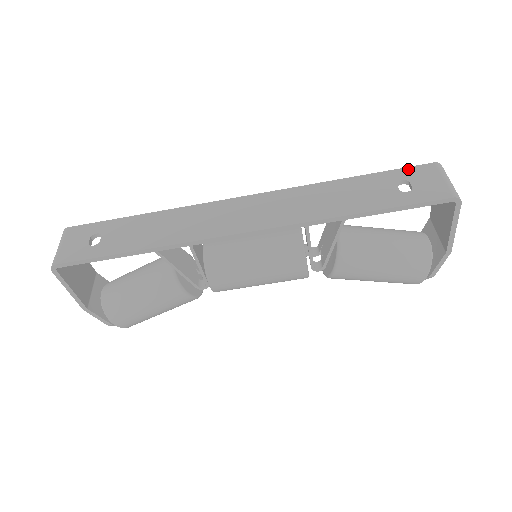
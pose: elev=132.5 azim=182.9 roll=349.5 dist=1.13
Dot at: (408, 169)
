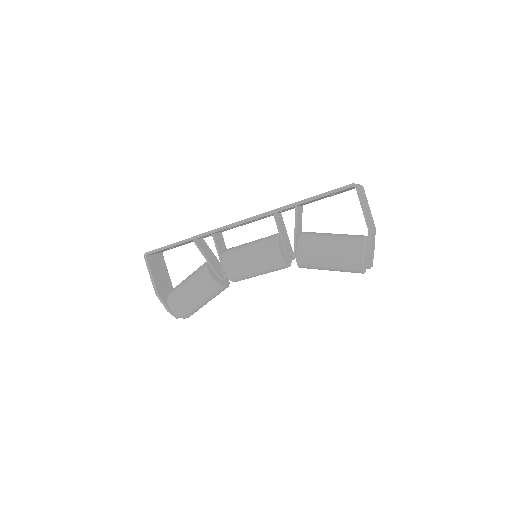
Dot at: occluded
